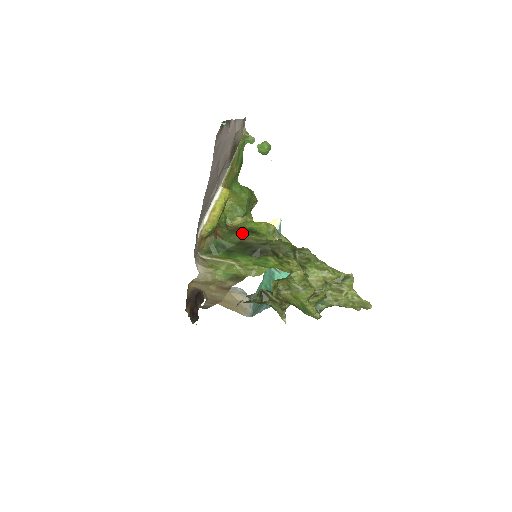
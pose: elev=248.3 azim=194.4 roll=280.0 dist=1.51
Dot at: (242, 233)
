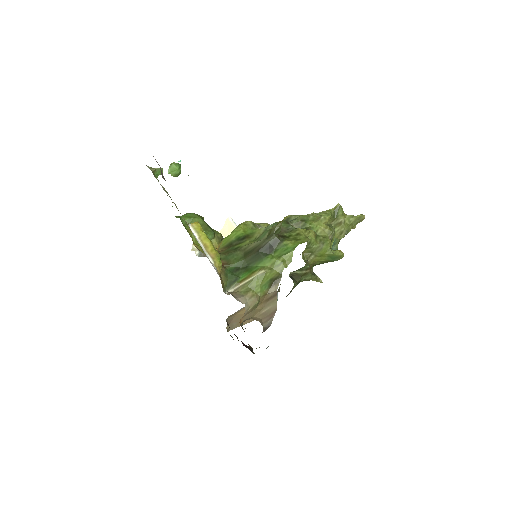
Dot at: (237, 246)
